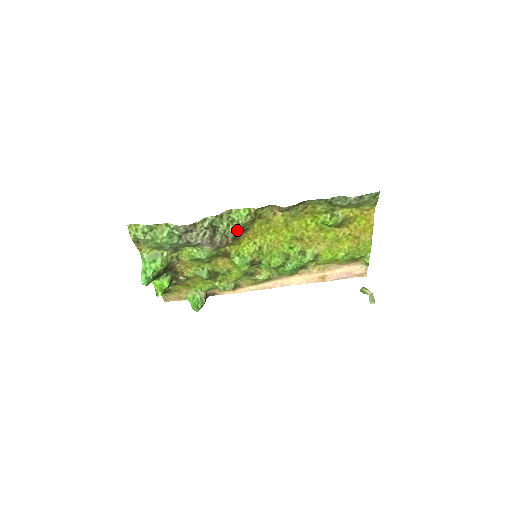
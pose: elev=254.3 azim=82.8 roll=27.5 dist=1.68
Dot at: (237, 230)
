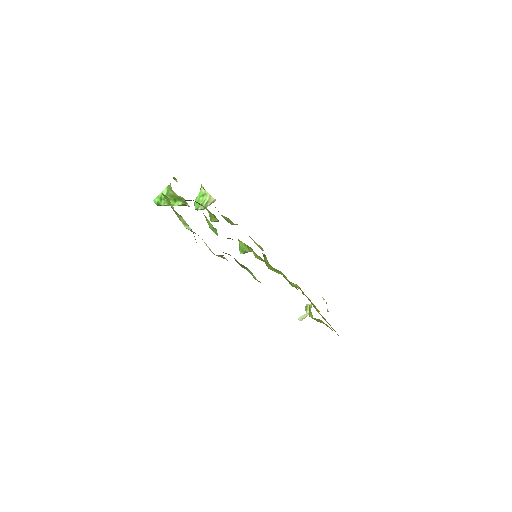
Dot at: occluded
